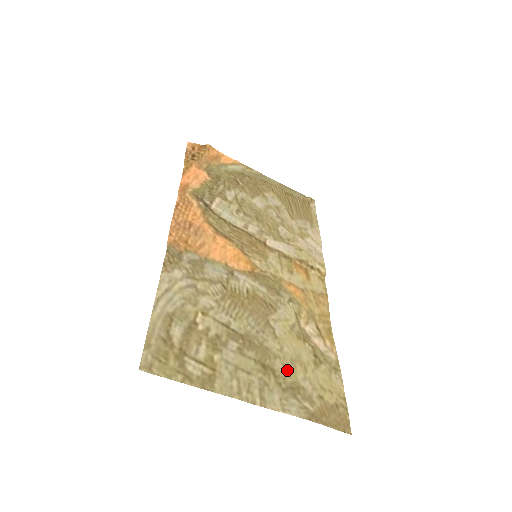
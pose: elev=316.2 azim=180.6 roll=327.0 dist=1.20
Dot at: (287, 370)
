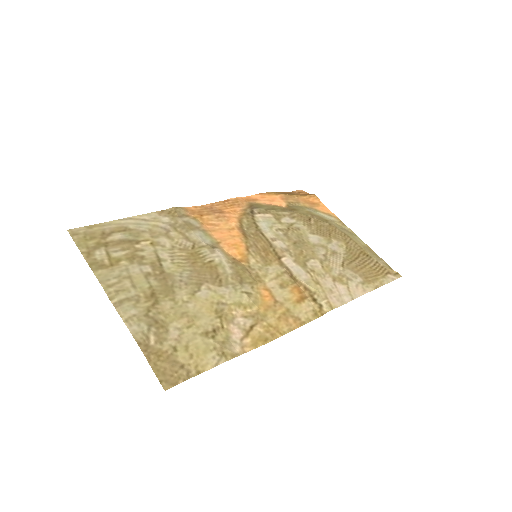
Dot at: (170, 312)
